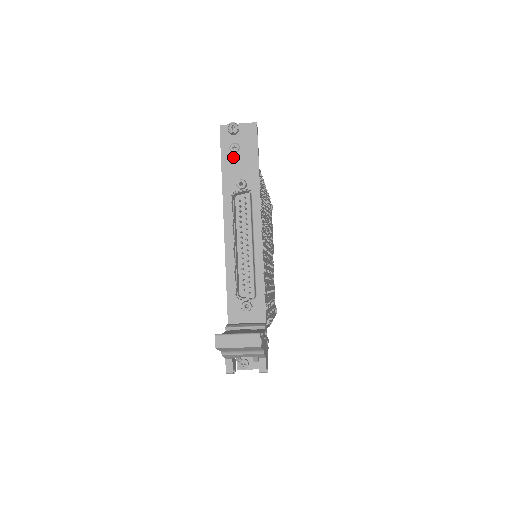
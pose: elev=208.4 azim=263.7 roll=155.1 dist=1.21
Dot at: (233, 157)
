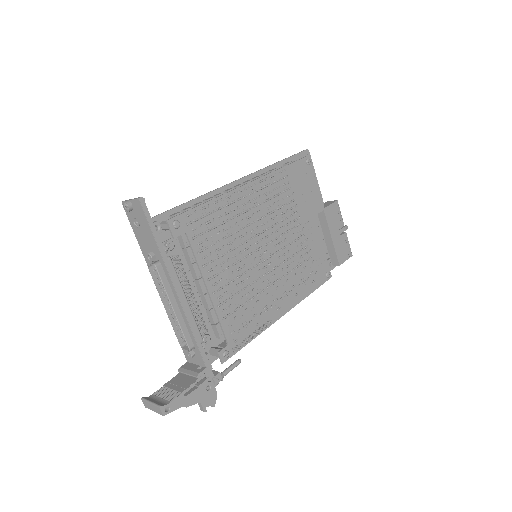
Dot at: (139, 231)
